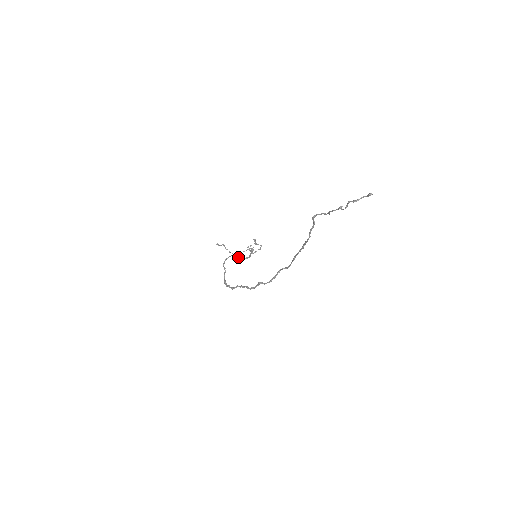
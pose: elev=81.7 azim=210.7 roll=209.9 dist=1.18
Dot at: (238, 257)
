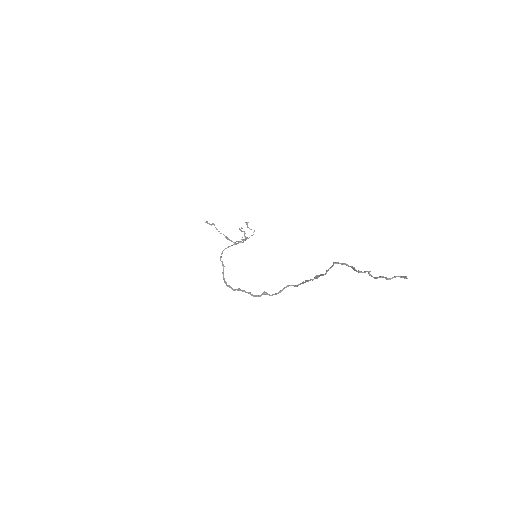
Dot at: occluded
